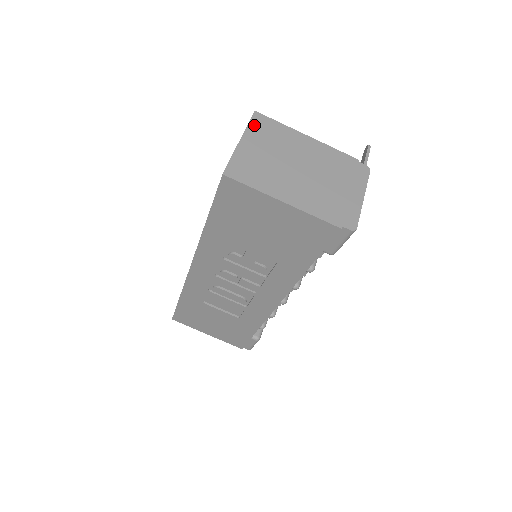
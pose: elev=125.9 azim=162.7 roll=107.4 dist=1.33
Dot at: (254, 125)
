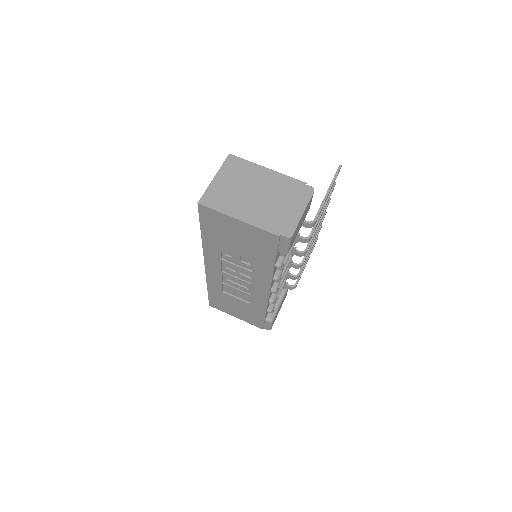
Dot at: (227, 165)
